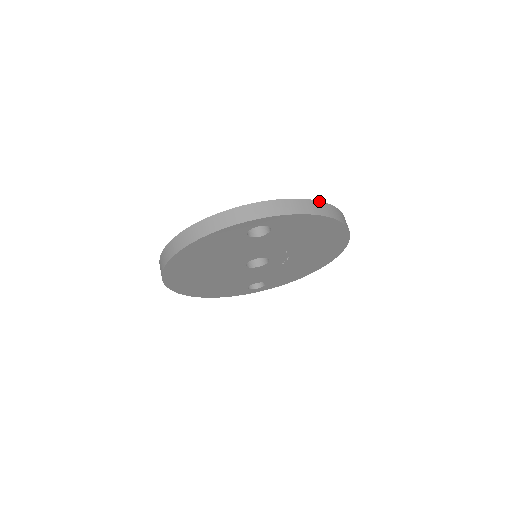
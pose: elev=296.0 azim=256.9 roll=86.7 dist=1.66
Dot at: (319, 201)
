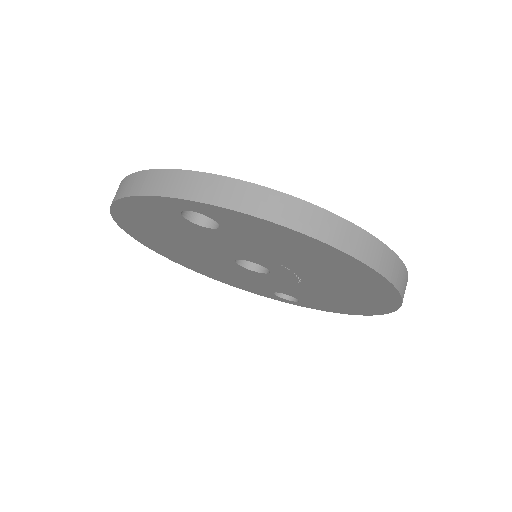
Dot at: (309, 203)
